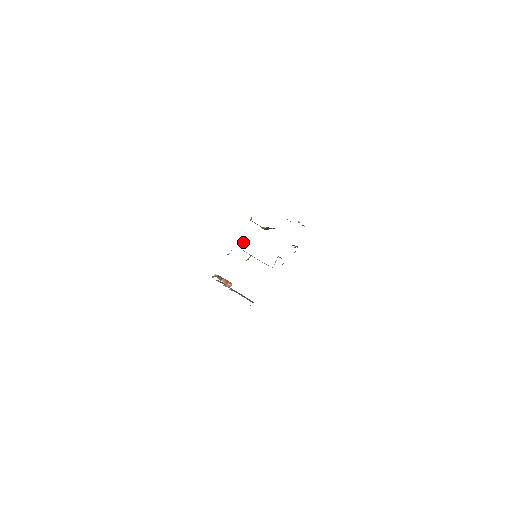
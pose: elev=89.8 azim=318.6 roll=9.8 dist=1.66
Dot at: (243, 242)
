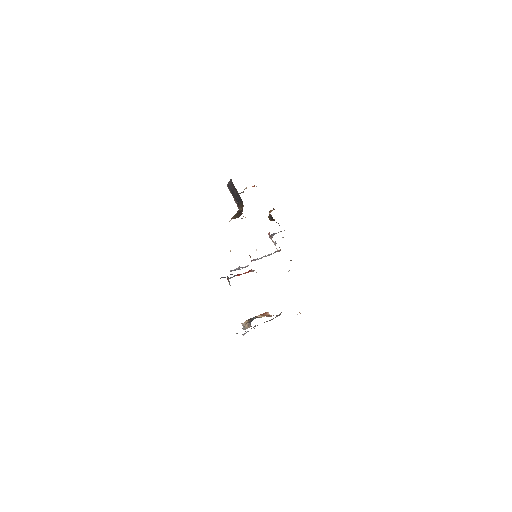
Dot at: occluded
